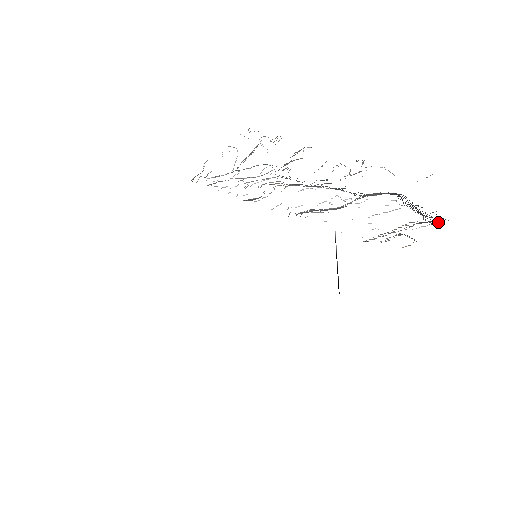
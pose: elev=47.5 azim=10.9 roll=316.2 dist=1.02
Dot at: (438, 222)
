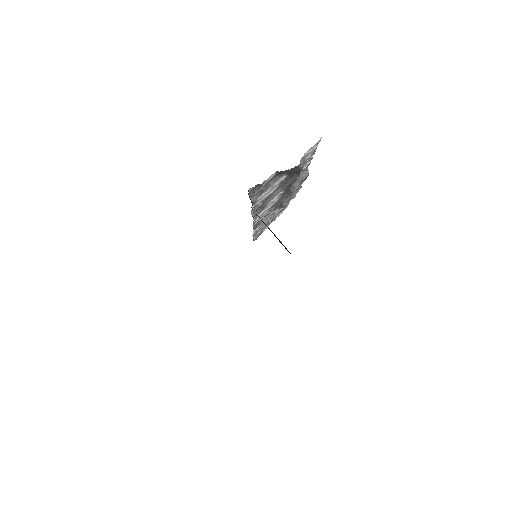
Dot at: (289, 170)
